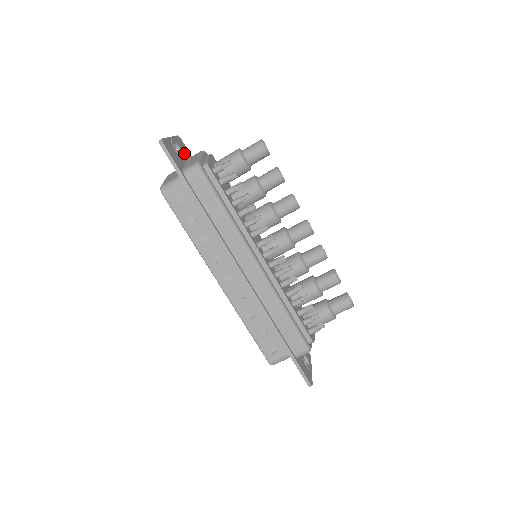
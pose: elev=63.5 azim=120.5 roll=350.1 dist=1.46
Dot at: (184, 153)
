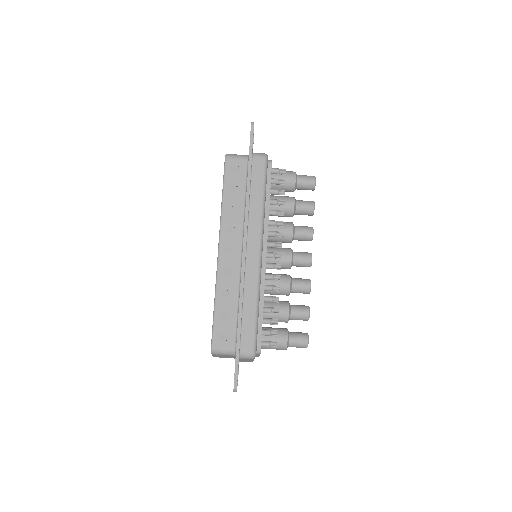
Dot at: occluded
